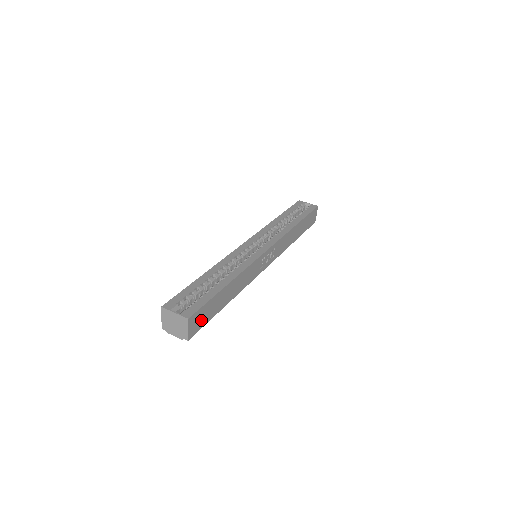
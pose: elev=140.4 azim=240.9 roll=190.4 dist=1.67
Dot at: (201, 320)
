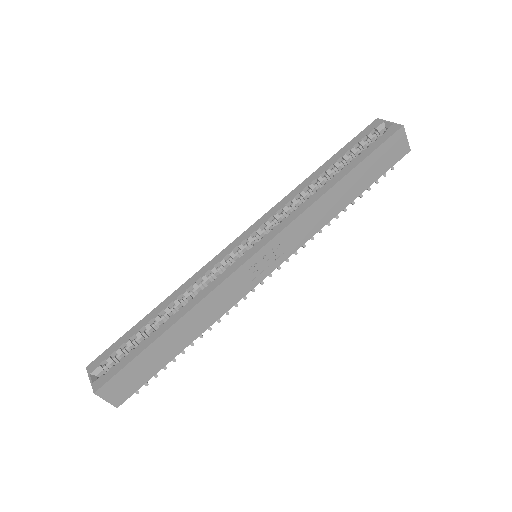
Dot at: (130, 383)
